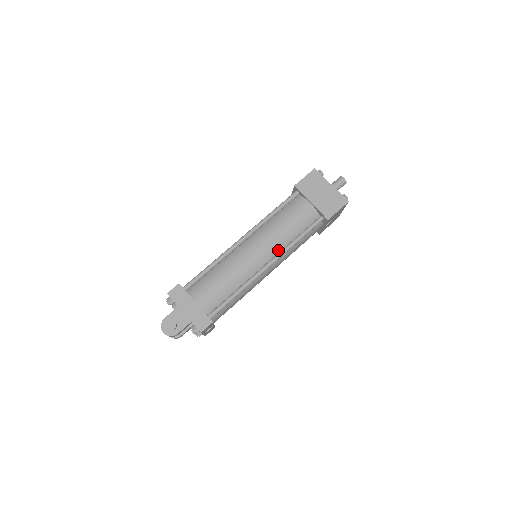
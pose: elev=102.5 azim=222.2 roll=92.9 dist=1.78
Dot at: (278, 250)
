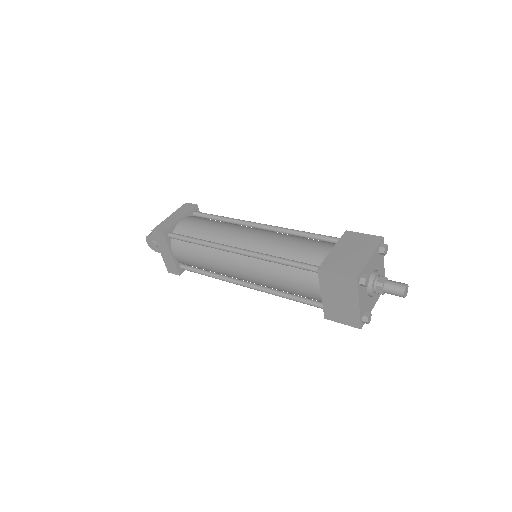
Dot at: (264, 285)
